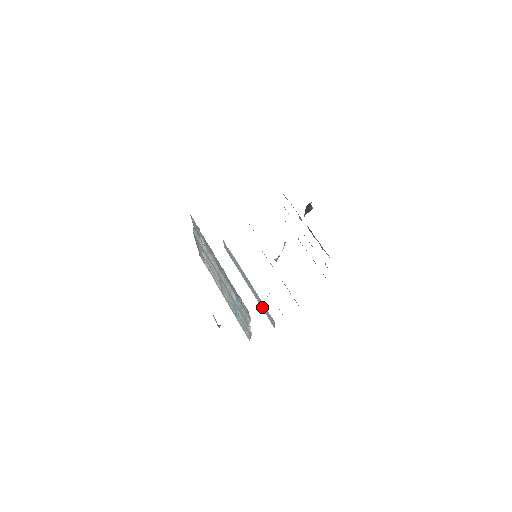
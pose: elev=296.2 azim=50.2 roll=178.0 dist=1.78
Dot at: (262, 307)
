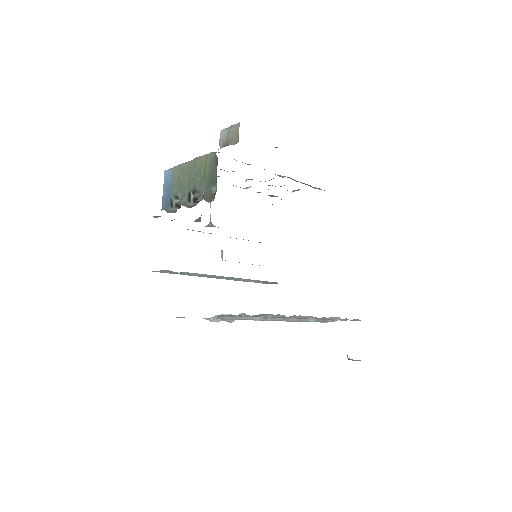
Dot at: occluded
